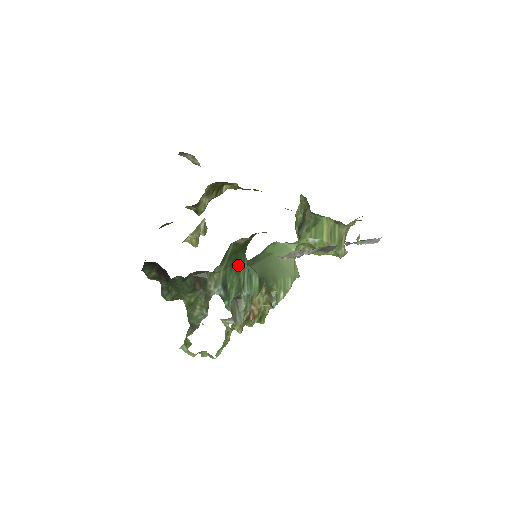
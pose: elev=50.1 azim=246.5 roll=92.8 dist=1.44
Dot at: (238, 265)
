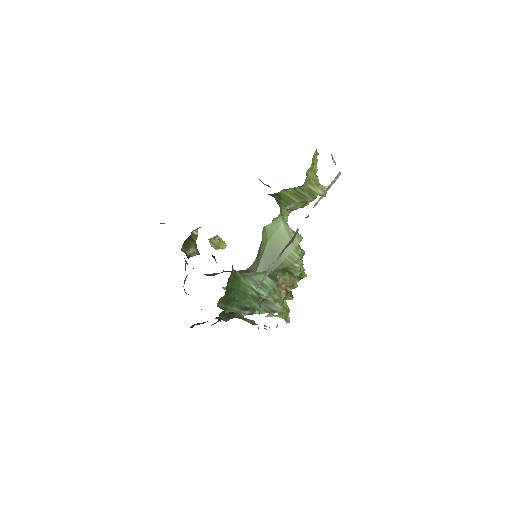
Dot at: (241, 294)
